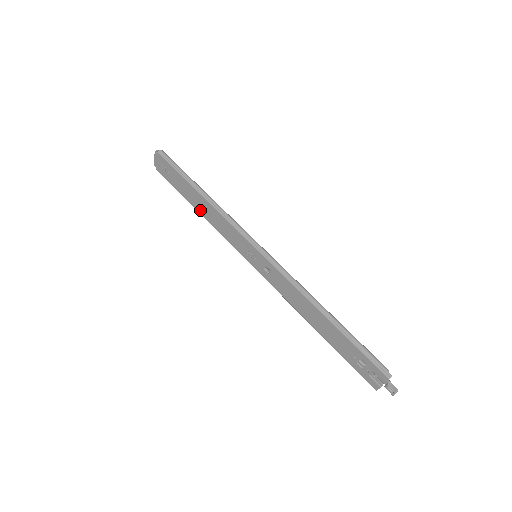
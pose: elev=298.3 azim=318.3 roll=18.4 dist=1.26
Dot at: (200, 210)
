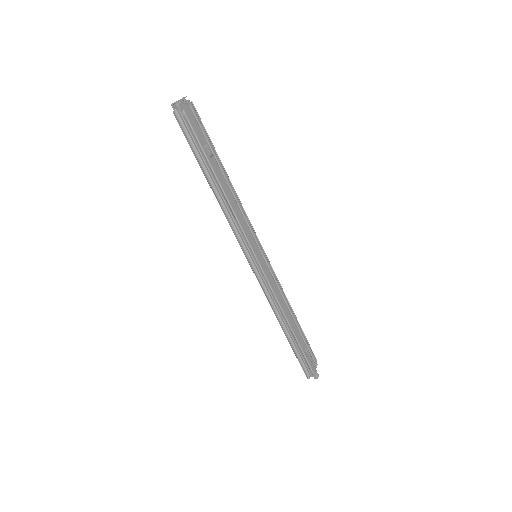
Dot at: occluded
